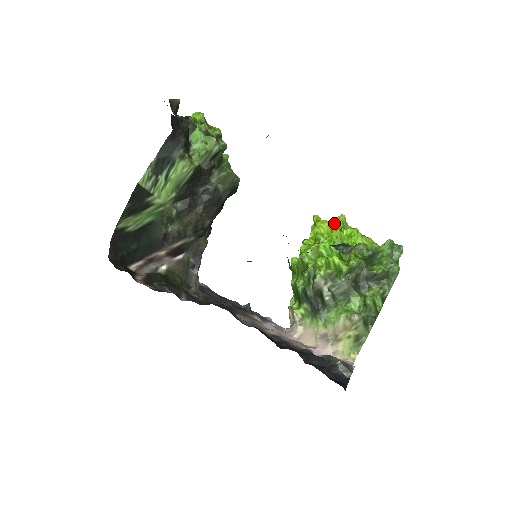
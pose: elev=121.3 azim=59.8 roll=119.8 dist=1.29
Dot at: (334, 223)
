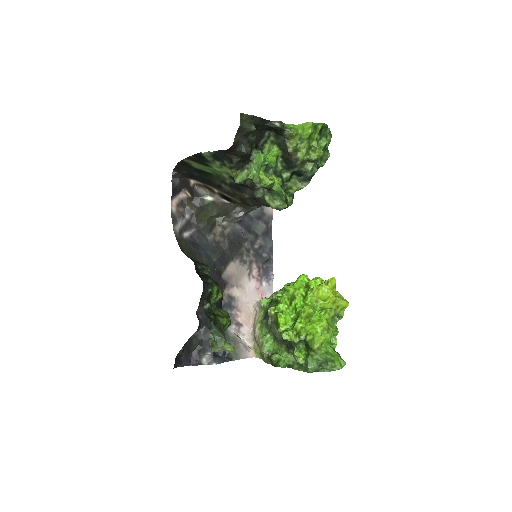
Dot at: (334, 299)
